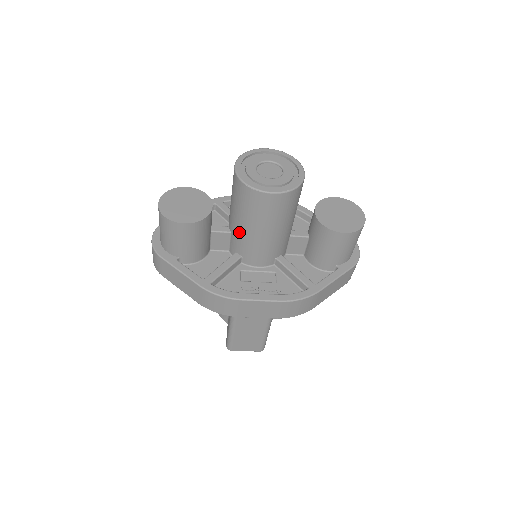
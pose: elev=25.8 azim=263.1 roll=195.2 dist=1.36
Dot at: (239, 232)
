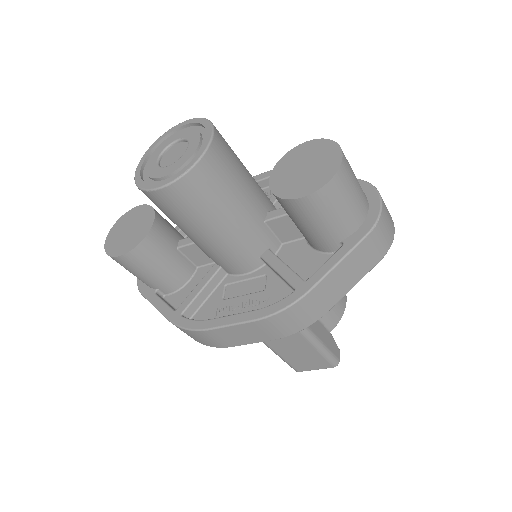
Dot at: (193, 241)
